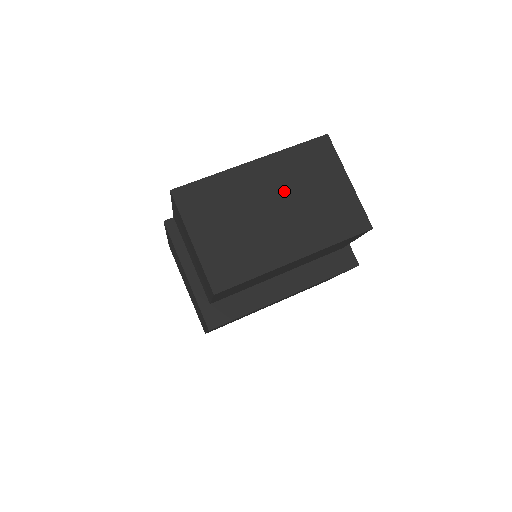
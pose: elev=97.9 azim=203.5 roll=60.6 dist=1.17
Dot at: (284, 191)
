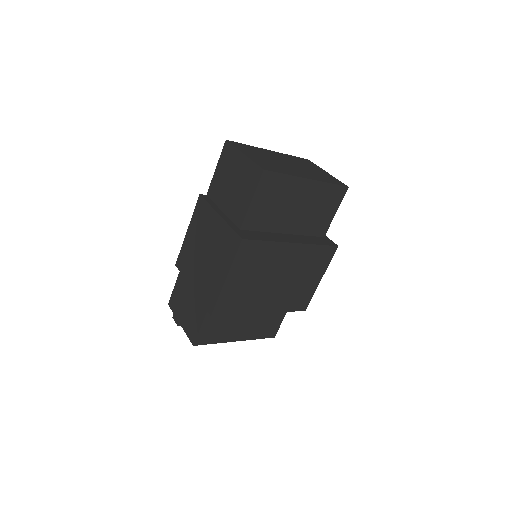
Dot at: (292, 162)
